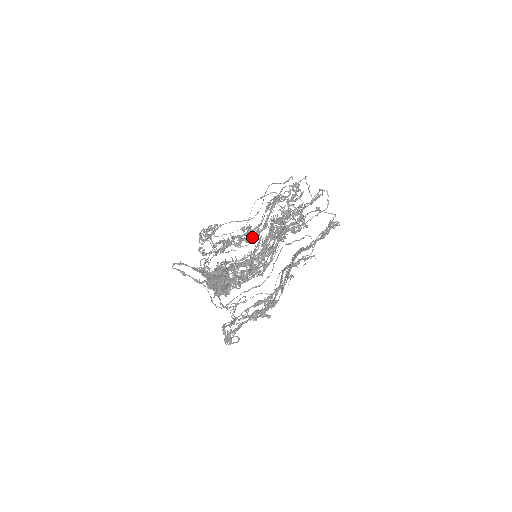
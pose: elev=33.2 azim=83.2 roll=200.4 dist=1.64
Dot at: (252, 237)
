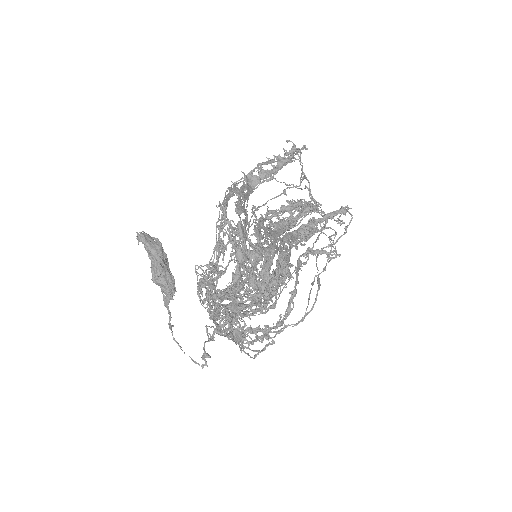
Dot at: occluded
